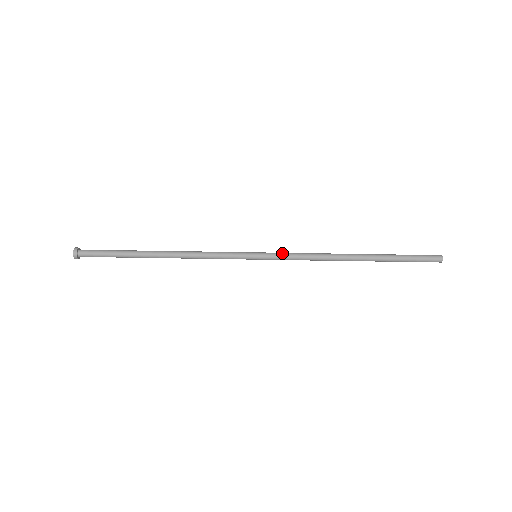
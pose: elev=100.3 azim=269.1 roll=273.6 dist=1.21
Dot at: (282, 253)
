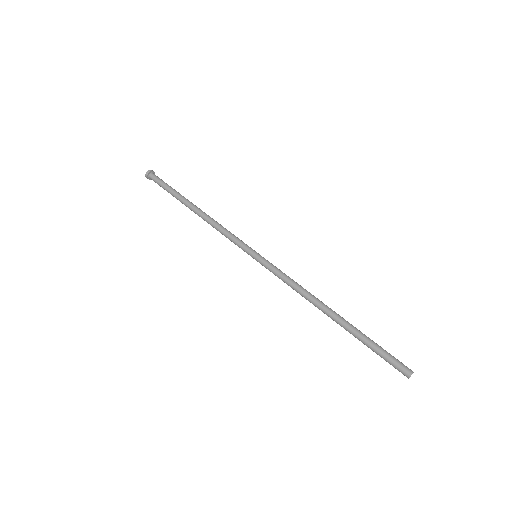
Dot at: (276, 267)
